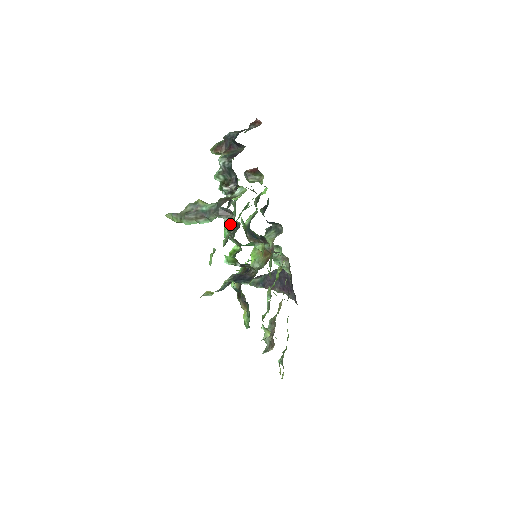
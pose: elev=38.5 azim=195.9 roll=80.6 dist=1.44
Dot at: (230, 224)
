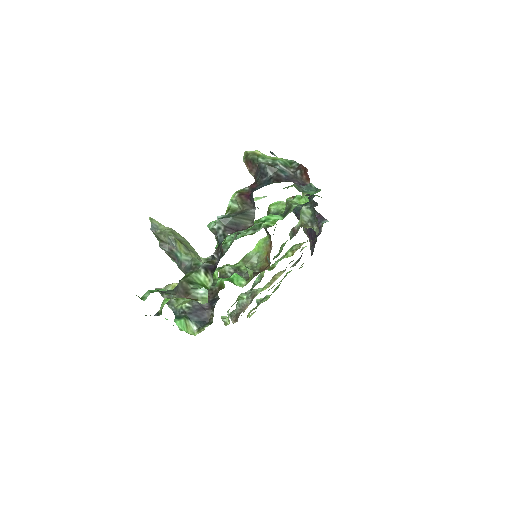
Dot at: occluded
